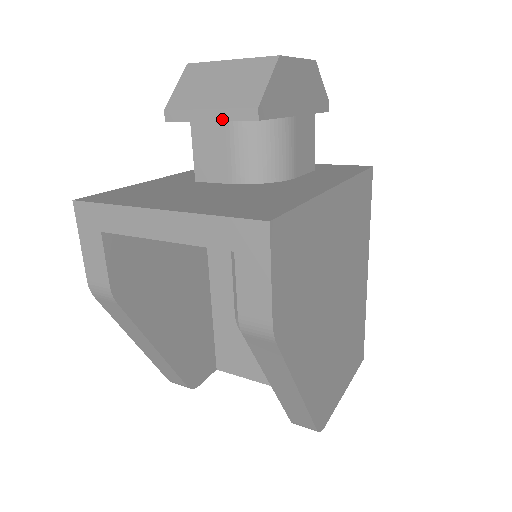
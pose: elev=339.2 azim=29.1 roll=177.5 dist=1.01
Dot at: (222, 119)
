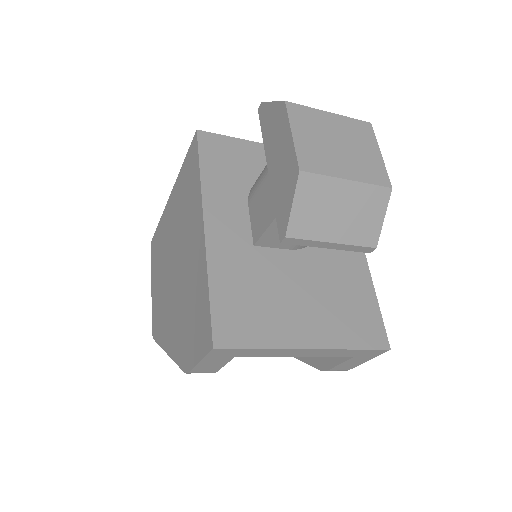
Dot at: (341, 249)
